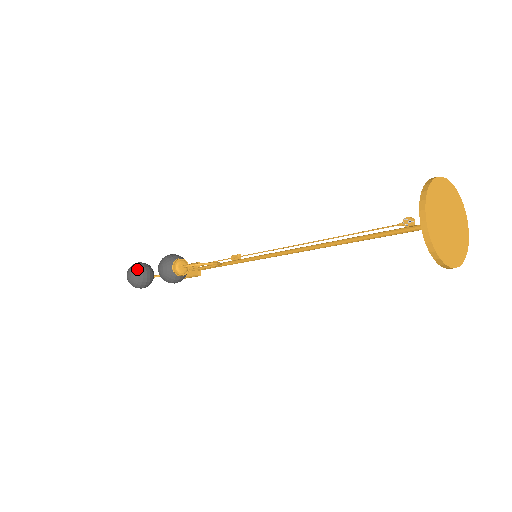
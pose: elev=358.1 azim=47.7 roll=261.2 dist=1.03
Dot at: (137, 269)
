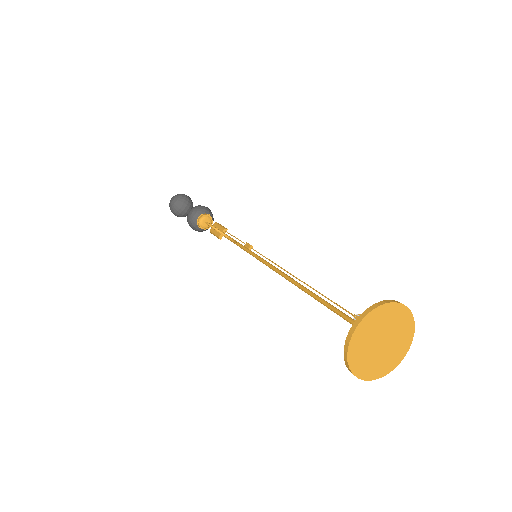
Dot at: (181, 199)
